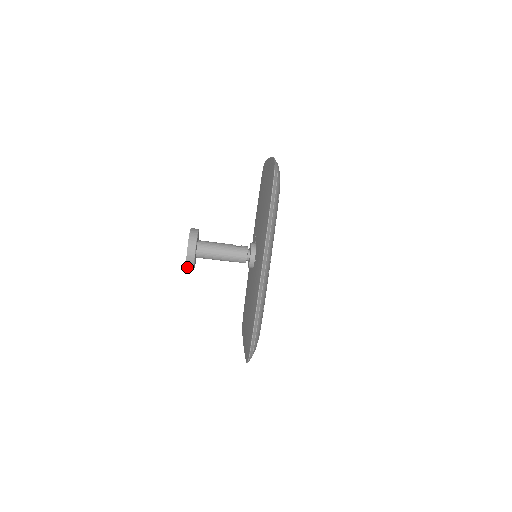
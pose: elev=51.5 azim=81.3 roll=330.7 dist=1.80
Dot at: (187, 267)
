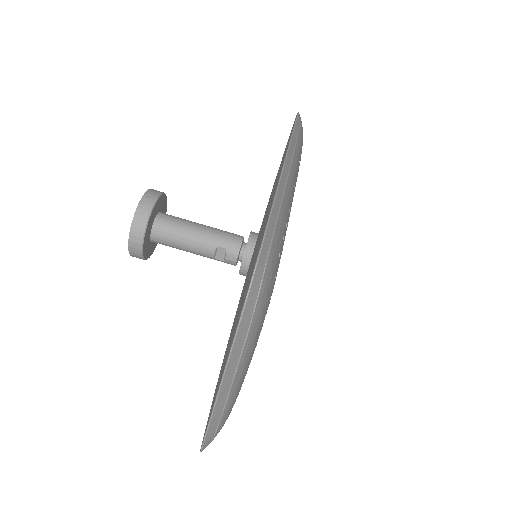
Dot at: (133, 228)
